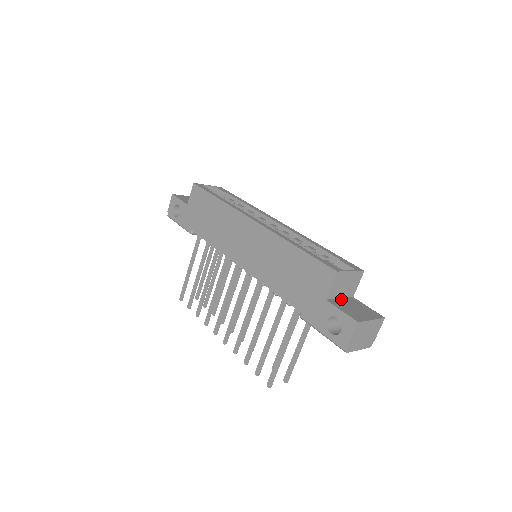
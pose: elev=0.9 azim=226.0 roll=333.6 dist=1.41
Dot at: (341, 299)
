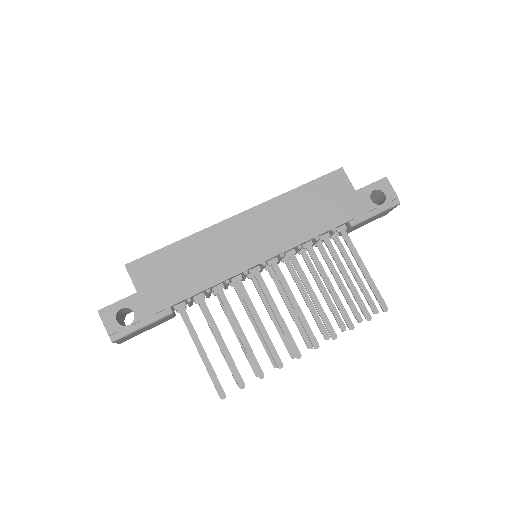
Dot at: occluded
